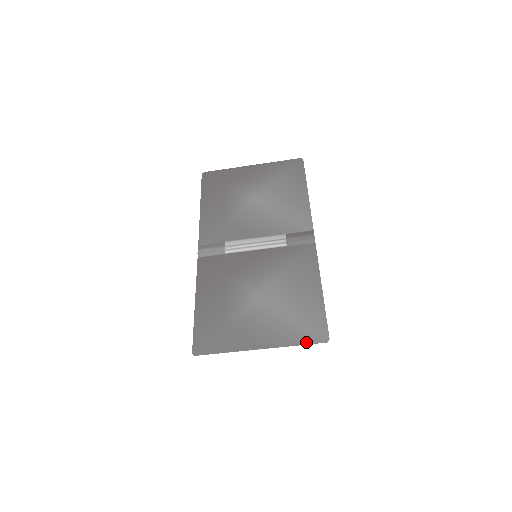
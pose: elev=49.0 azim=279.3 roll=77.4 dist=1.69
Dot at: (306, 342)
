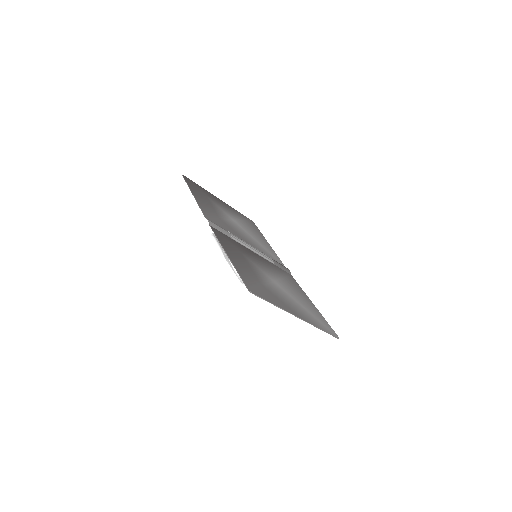
Dot at: (327, 331)
